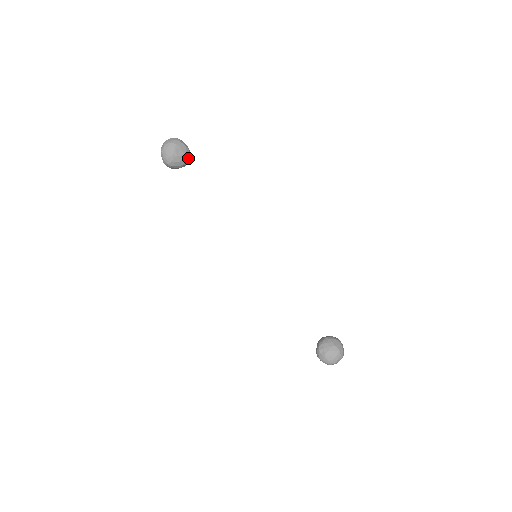
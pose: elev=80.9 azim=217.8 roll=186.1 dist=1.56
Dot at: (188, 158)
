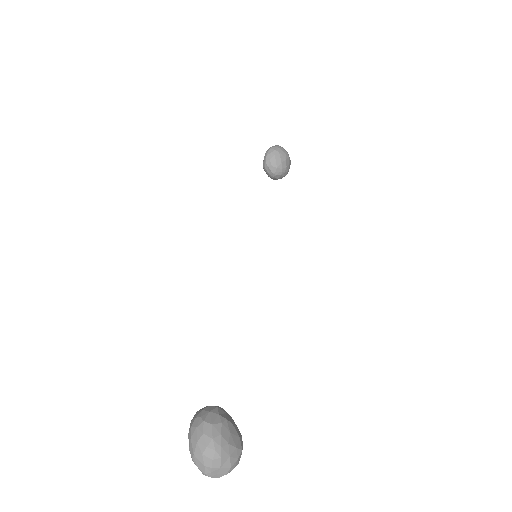
Dot at: (282, 174)
